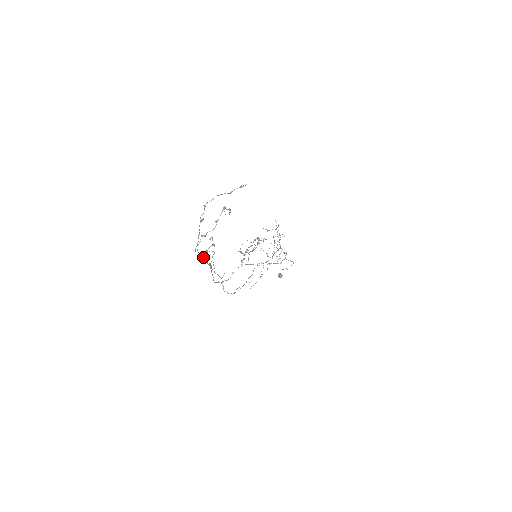
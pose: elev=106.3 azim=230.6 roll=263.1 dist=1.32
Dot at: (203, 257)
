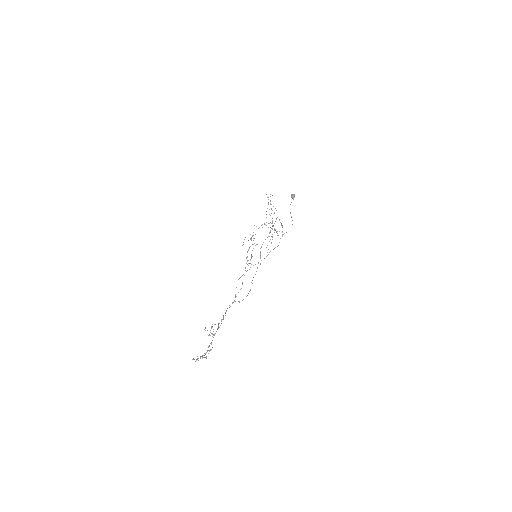
Dot at: (212, 334)
